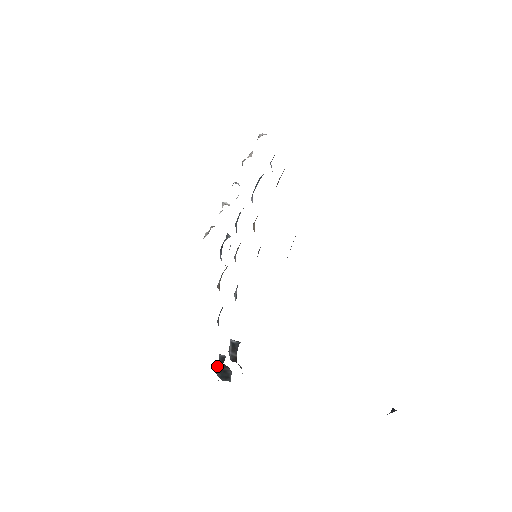
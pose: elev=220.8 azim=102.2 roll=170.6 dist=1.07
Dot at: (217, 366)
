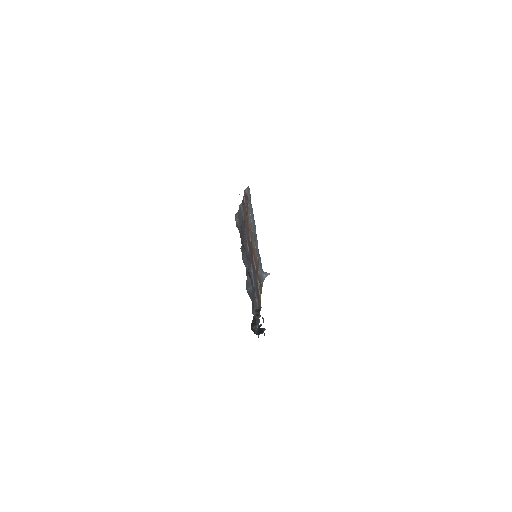
Dot at: (256, 330)
